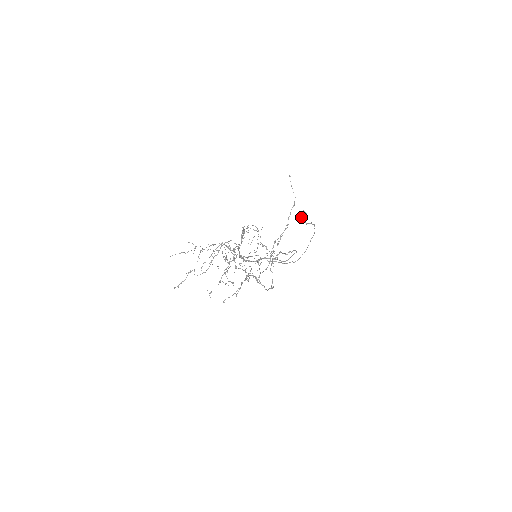
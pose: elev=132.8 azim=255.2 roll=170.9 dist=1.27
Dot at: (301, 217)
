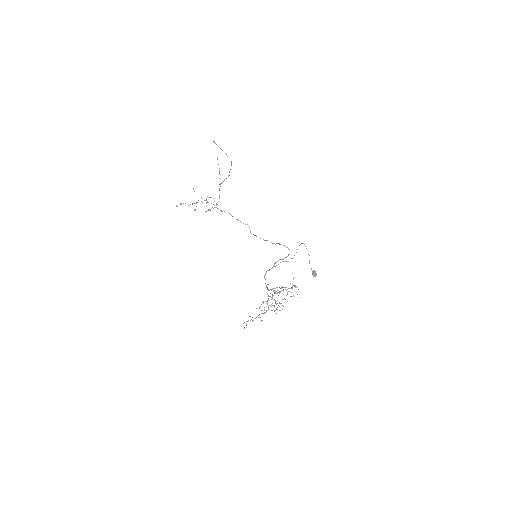
Dot at: occluded
